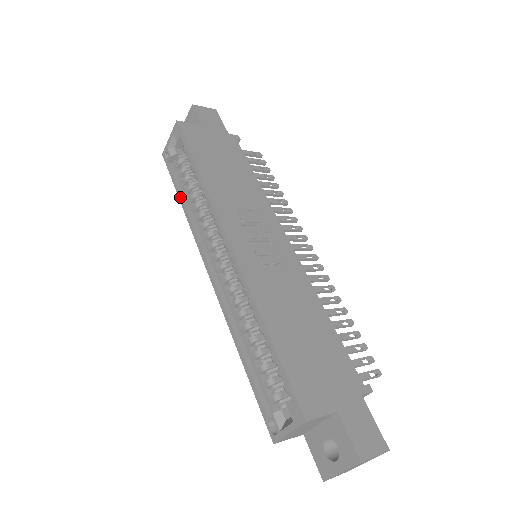
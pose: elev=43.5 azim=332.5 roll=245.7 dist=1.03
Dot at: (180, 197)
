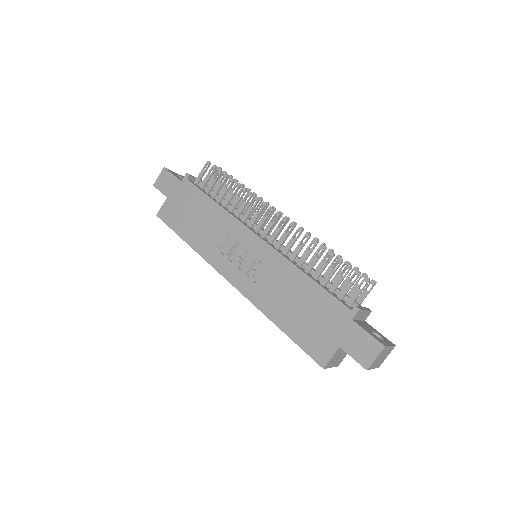
Dot at: occluded
